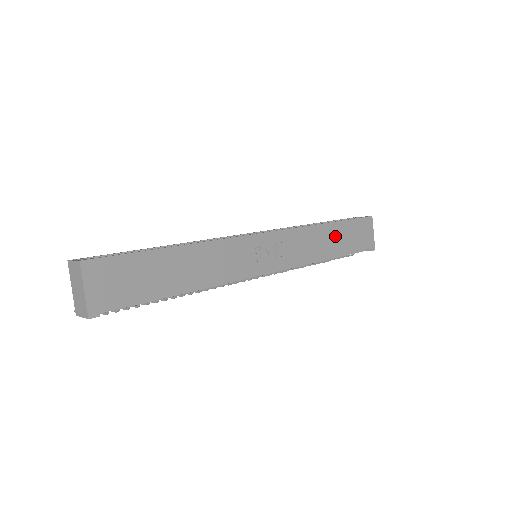
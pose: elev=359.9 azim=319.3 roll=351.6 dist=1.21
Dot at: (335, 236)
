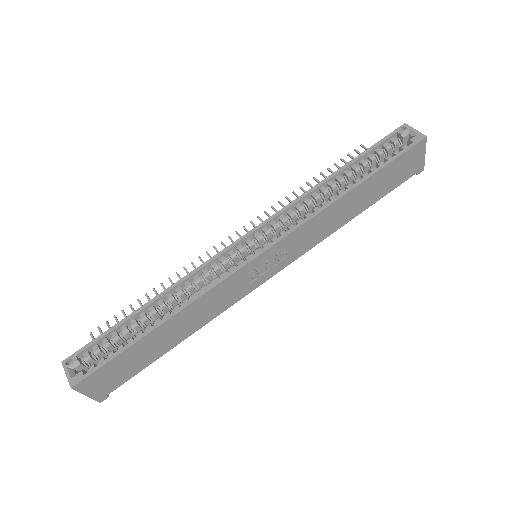
Dot at: (361, 195)
